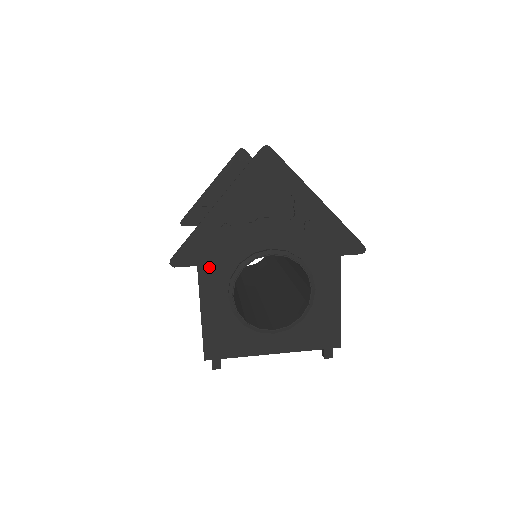
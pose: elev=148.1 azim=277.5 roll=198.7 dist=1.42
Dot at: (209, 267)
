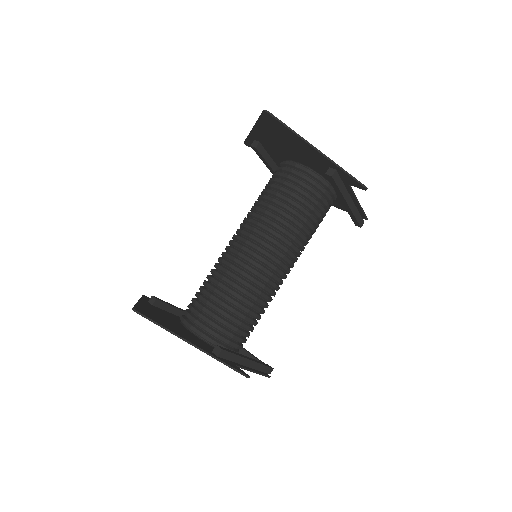
Dot at: occluded
